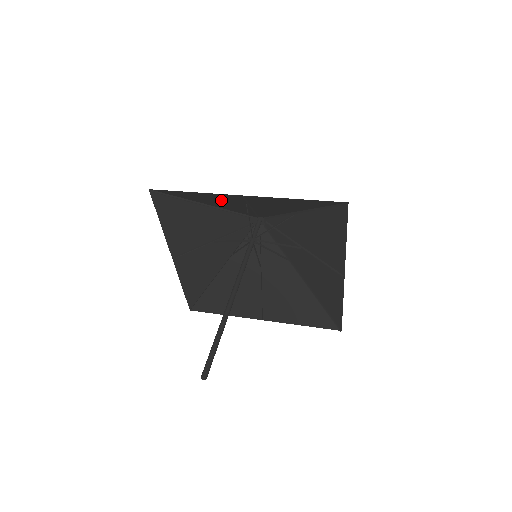
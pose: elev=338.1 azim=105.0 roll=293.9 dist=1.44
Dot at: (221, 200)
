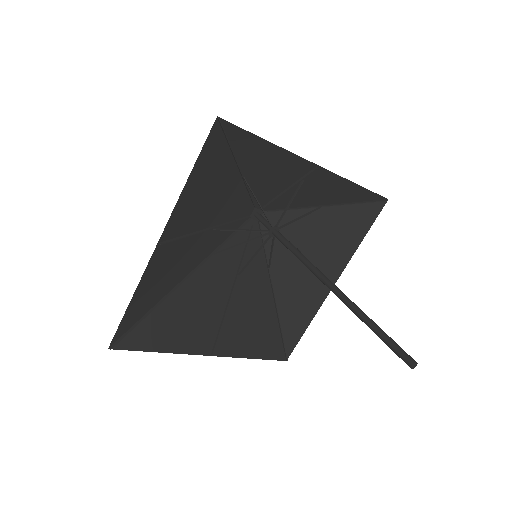
Dot at: (275, 167)
